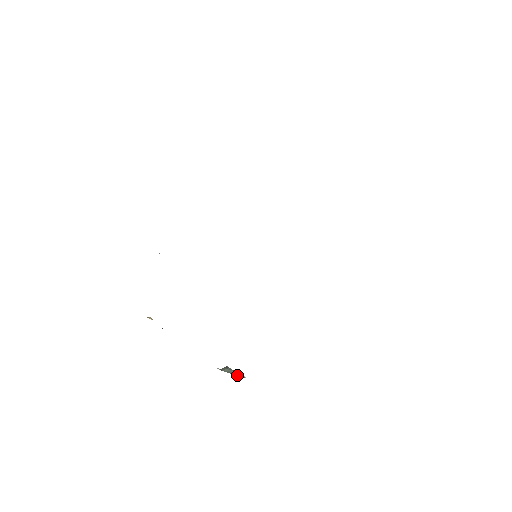
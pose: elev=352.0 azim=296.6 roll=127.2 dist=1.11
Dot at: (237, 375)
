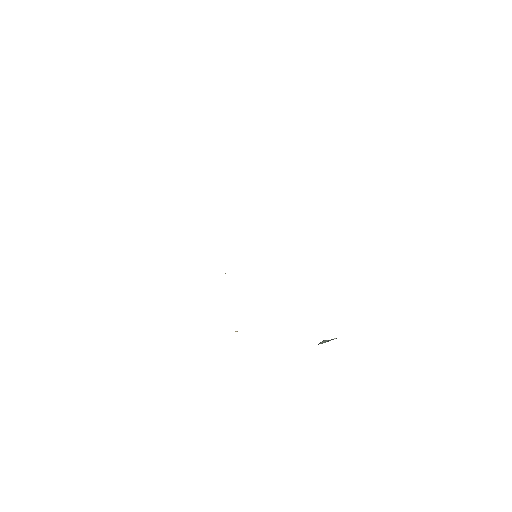
Dot at: occluded
